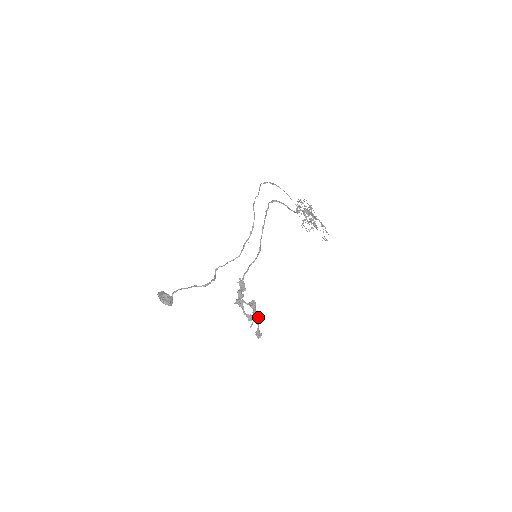
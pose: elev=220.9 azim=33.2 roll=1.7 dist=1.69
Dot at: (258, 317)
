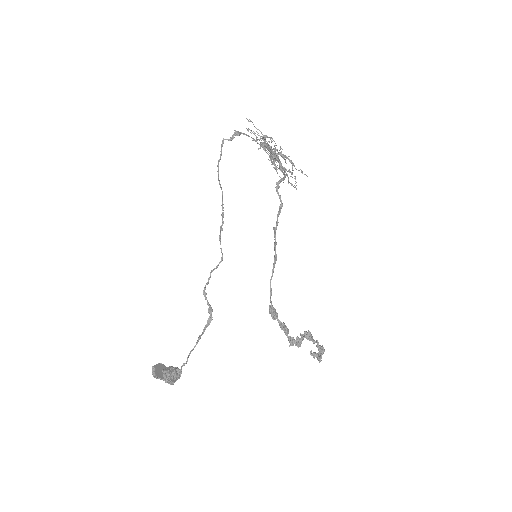
Dot at: occluded
